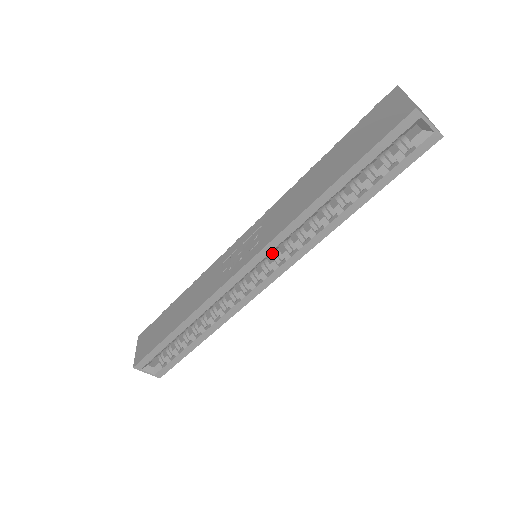
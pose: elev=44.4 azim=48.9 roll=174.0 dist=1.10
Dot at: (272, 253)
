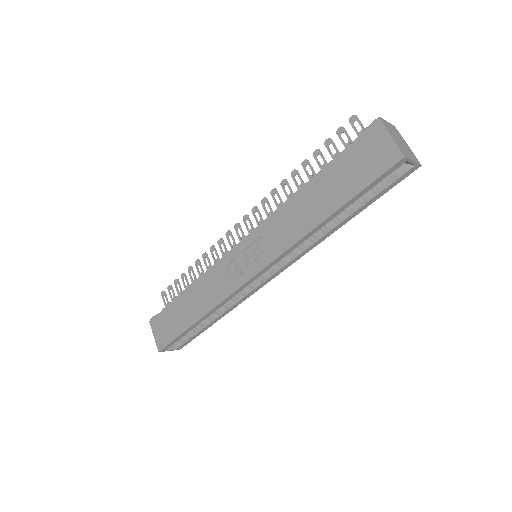
Dot at: occluded
